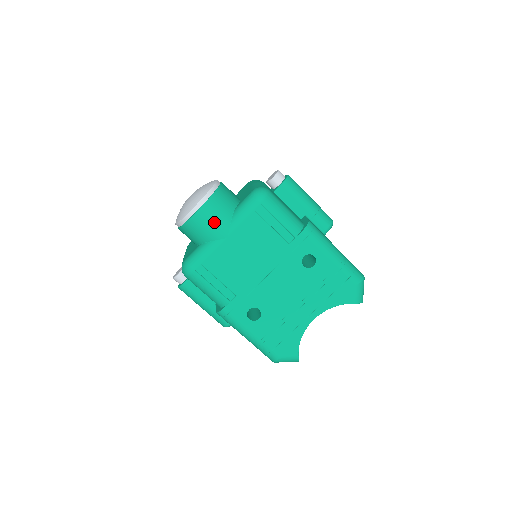
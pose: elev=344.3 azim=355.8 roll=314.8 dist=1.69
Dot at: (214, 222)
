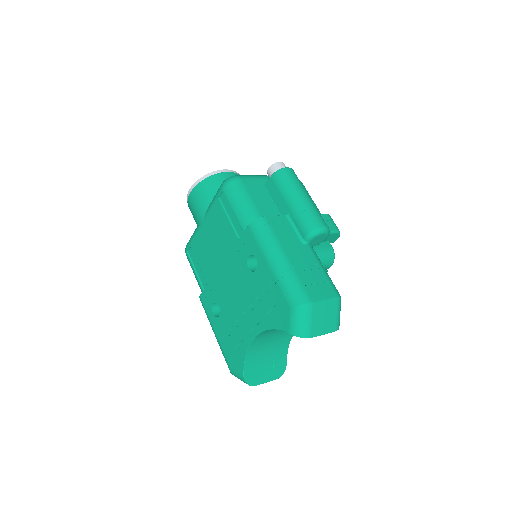
Dot at: (197, 206)
